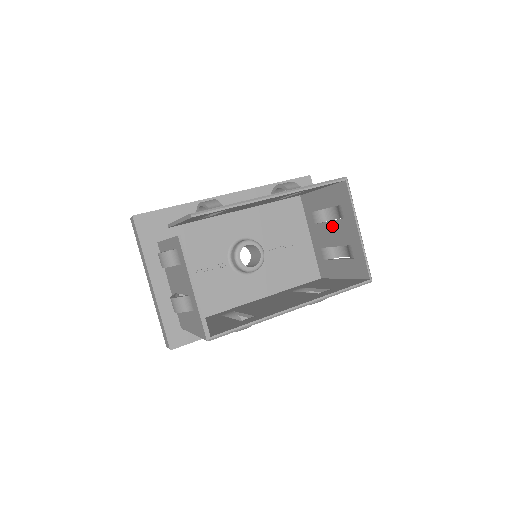
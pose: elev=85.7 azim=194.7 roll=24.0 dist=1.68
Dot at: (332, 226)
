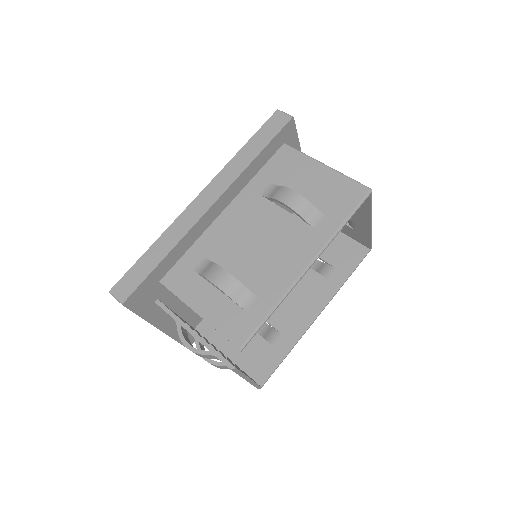
Dot at: occluded
